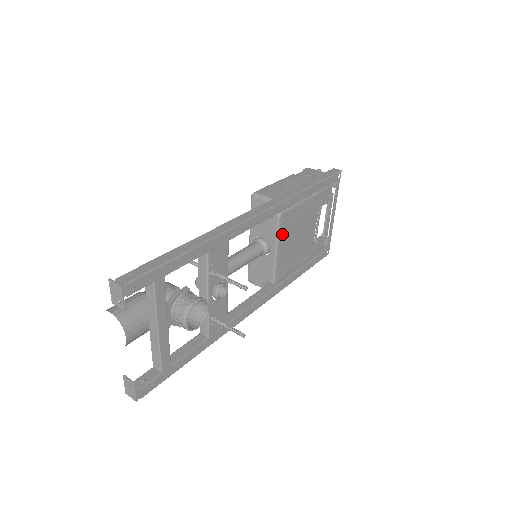
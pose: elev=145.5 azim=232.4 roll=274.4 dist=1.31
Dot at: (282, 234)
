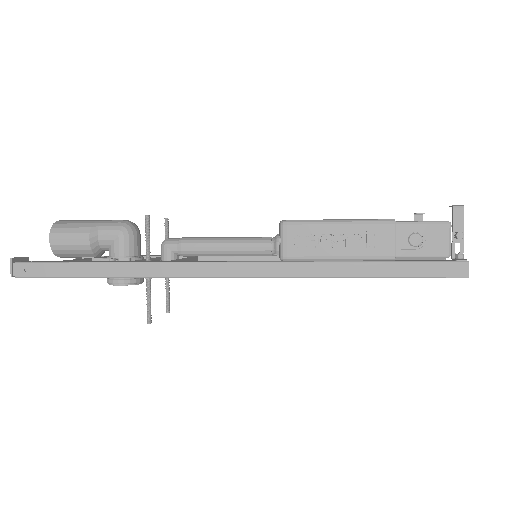
Dot at: occluded
